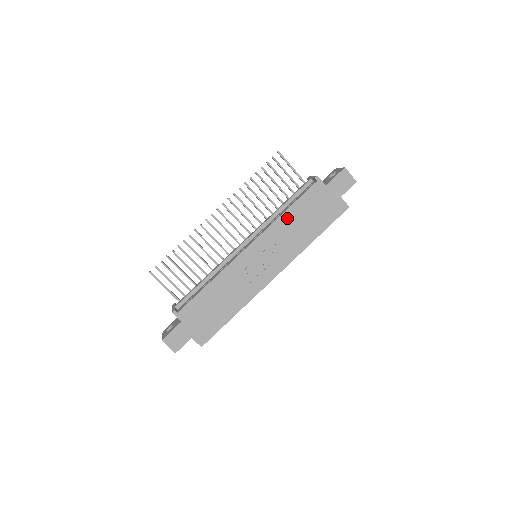
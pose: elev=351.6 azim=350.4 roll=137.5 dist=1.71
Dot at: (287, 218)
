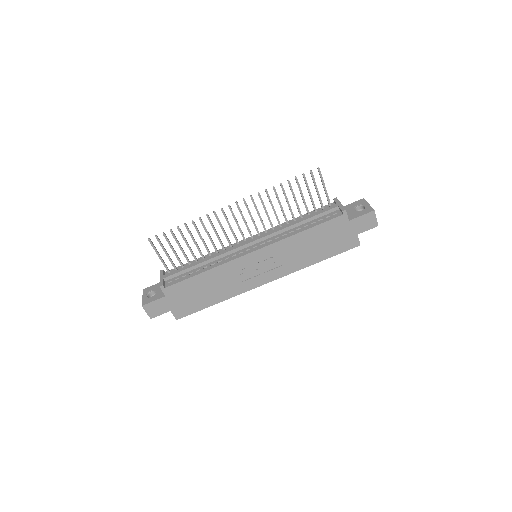
Dot at: (300, 238)
